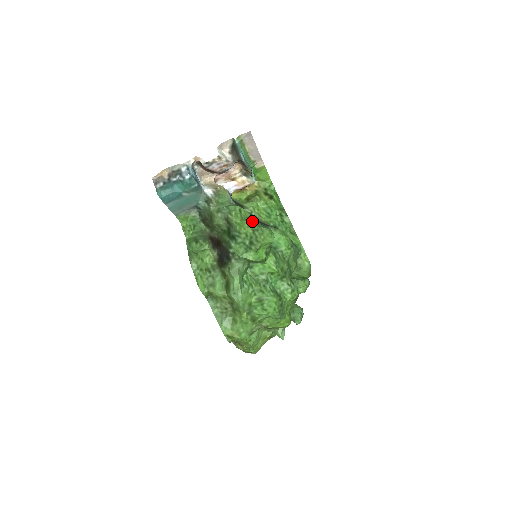
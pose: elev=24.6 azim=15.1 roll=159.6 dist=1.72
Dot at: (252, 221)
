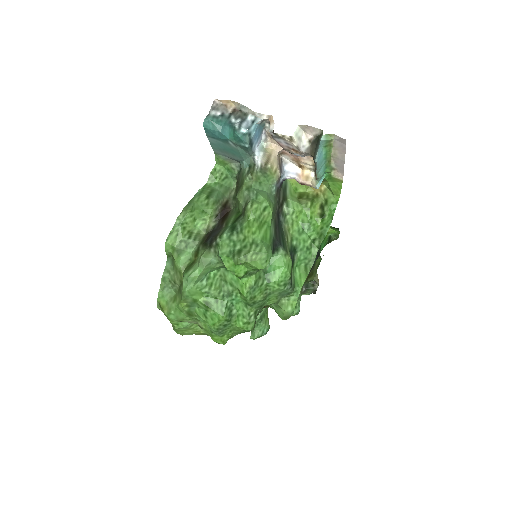
Dot at: (265, 230)
